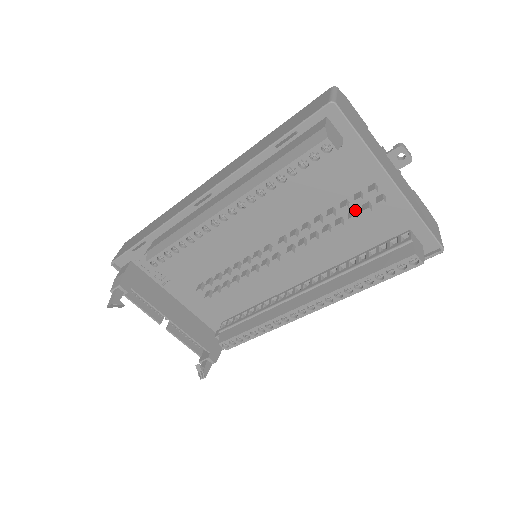
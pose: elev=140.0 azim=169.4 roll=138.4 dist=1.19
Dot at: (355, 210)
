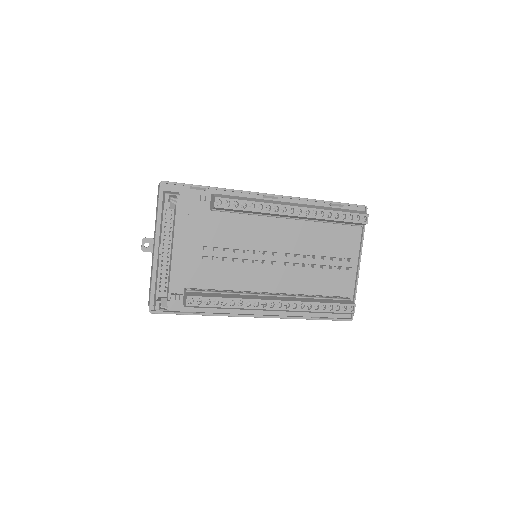
Dot at: occluded
